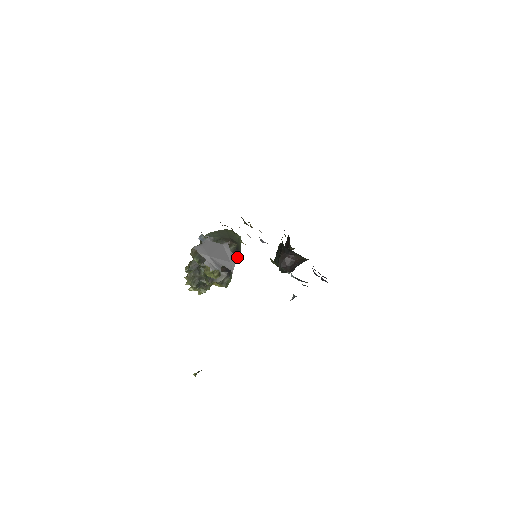
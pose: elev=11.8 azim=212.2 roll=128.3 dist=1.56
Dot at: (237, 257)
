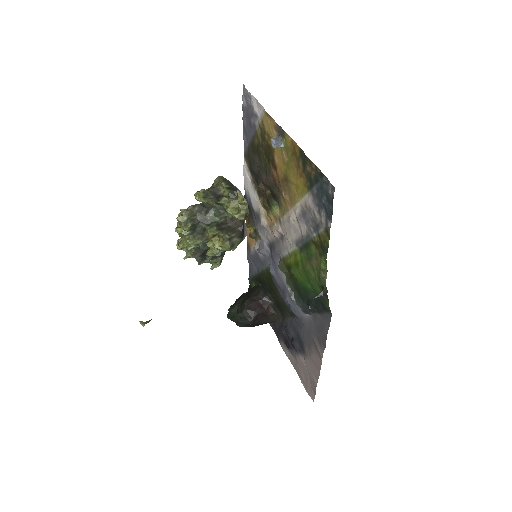
Dot at: (221, 254)
